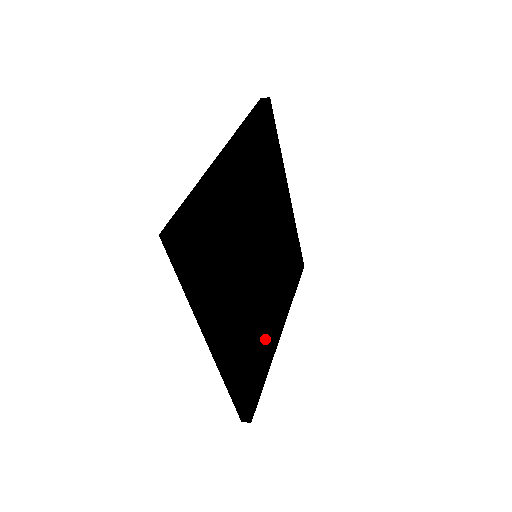
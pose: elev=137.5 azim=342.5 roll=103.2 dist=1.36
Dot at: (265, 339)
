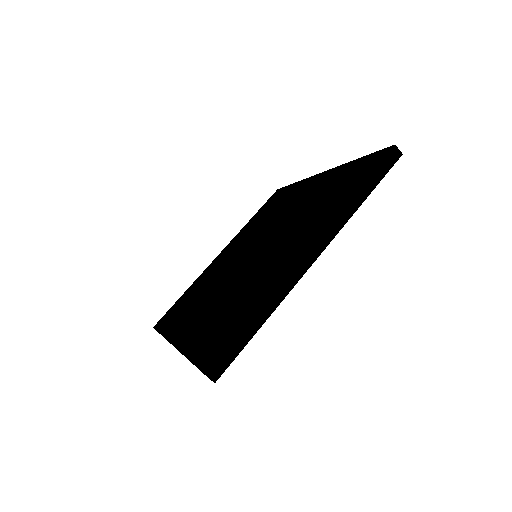
Dot at: occluded
